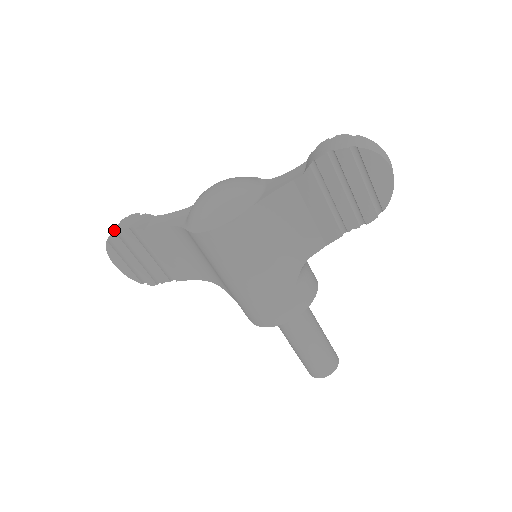
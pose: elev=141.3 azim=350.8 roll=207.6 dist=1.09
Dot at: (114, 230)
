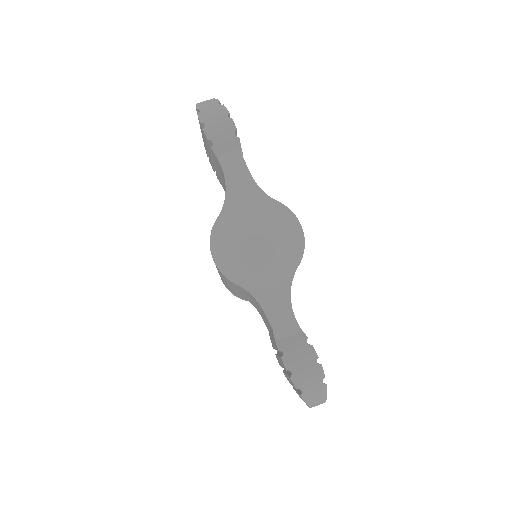
Dot at: (205, 116)
